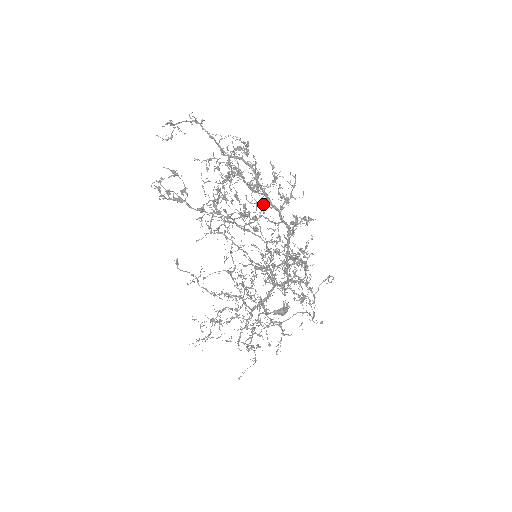
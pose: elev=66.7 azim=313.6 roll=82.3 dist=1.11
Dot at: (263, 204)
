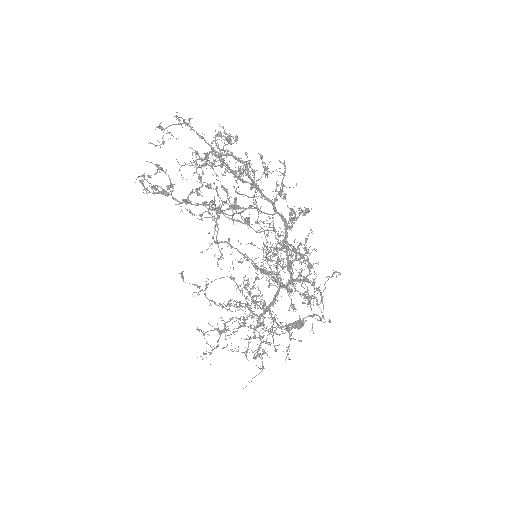
Dot at: (254, 196)
